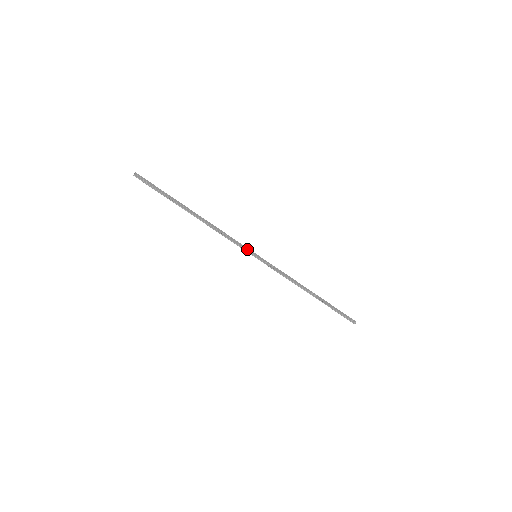
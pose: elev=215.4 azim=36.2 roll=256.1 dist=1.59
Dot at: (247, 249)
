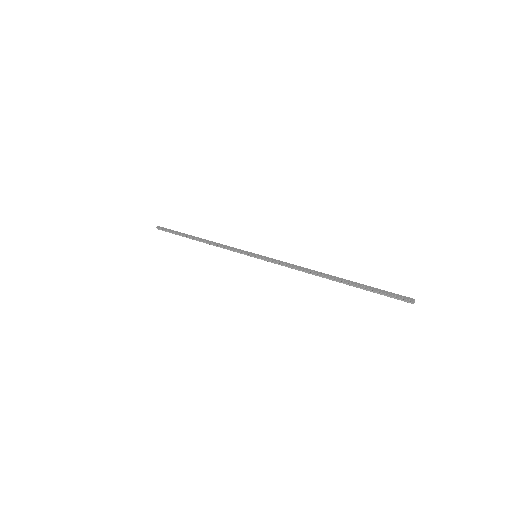
Dot at: (245, 252)
